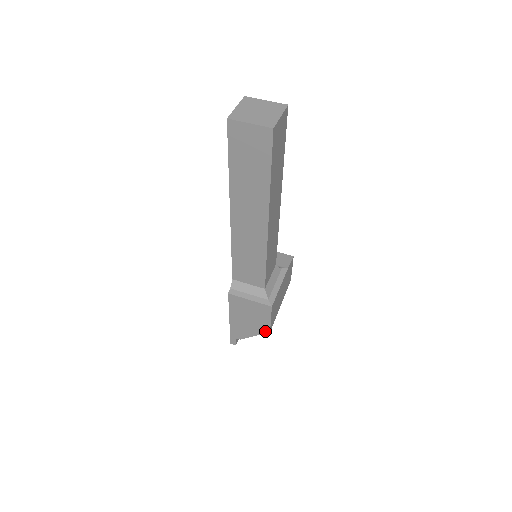
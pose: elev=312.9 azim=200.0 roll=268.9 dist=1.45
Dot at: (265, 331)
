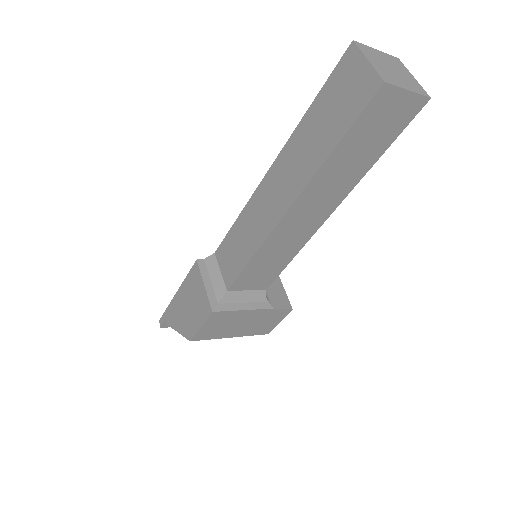
Dot at: (188, 336)
